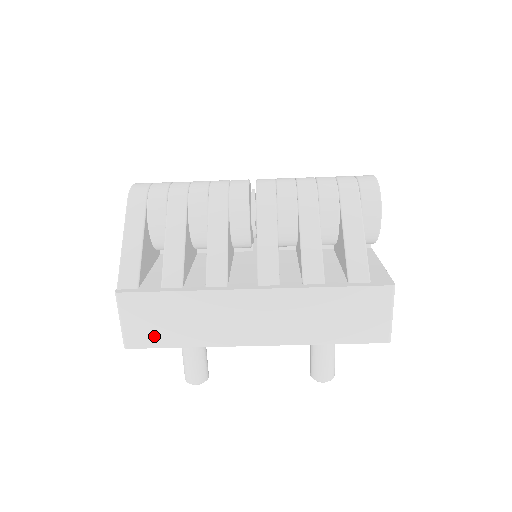
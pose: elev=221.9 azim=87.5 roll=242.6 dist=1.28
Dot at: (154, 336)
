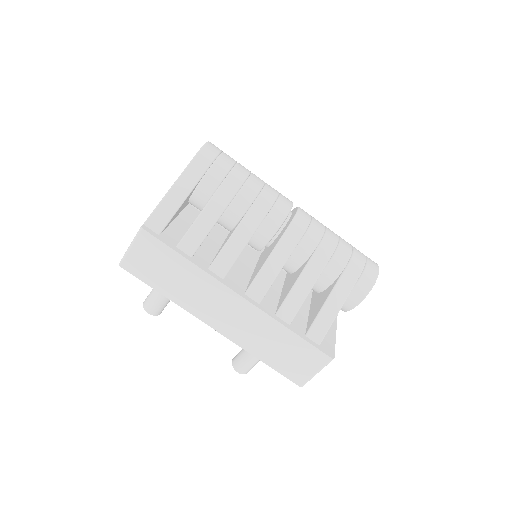
Dot at: (147, 273)
